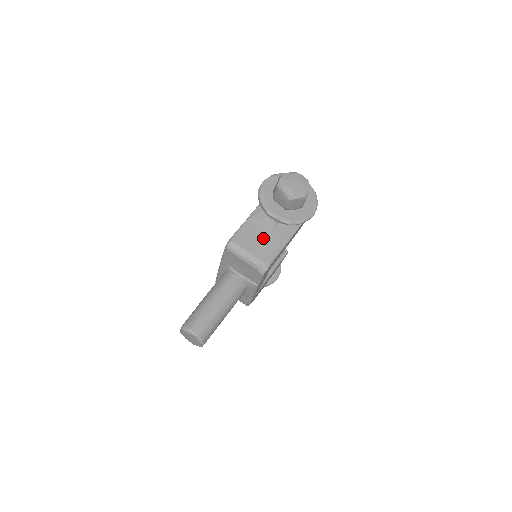
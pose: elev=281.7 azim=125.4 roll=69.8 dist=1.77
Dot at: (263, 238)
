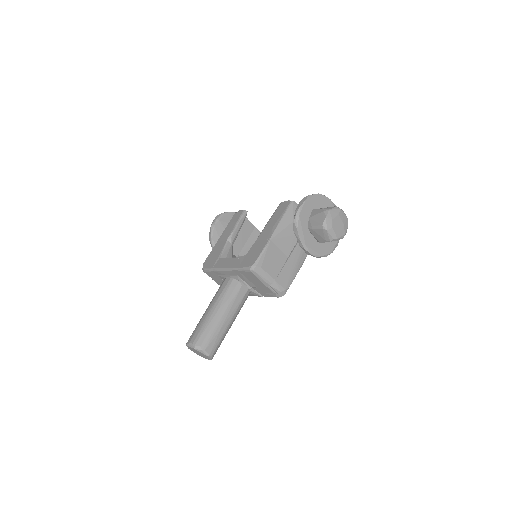
Dot at: (284, 260)
